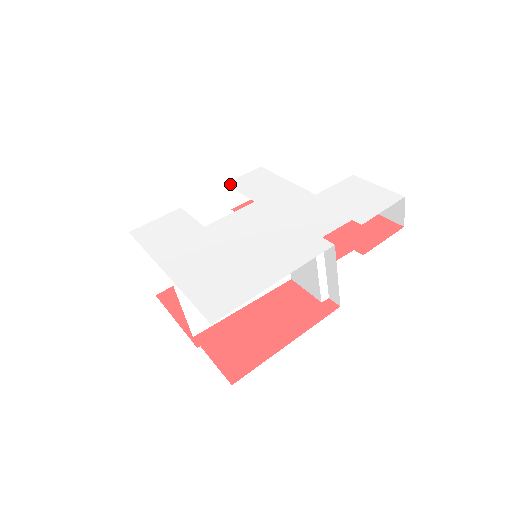
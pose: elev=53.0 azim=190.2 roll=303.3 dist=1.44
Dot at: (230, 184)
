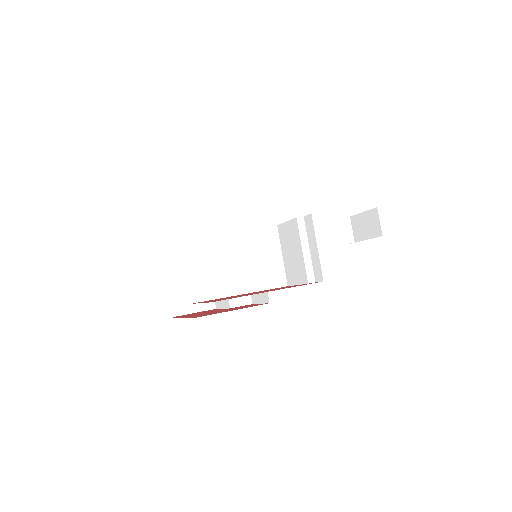
Dot at: occluded
